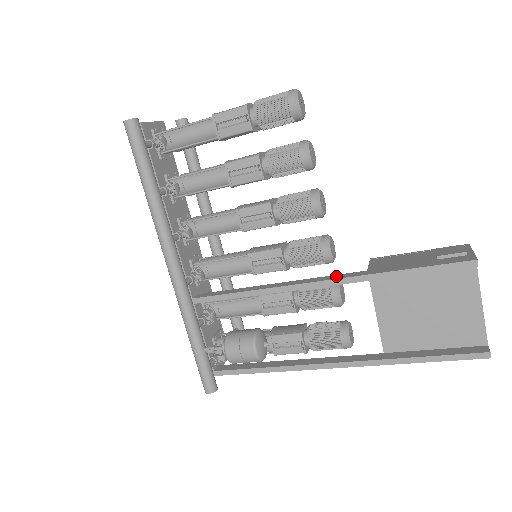
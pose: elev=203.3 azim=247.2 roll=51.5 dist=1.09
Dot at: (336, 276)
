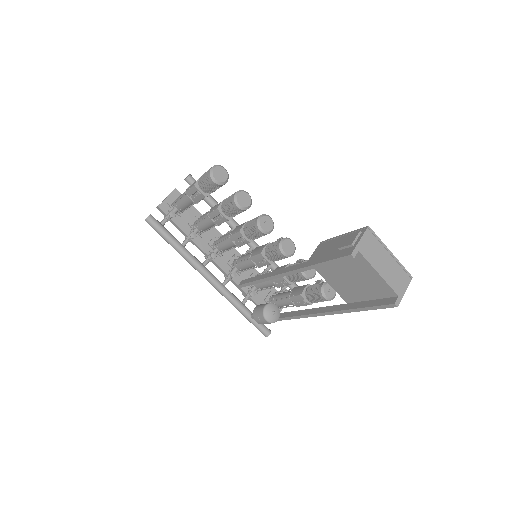
Dot at: (293, 267)
